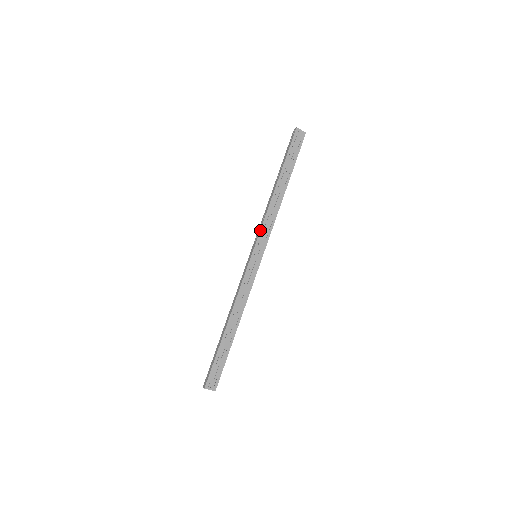
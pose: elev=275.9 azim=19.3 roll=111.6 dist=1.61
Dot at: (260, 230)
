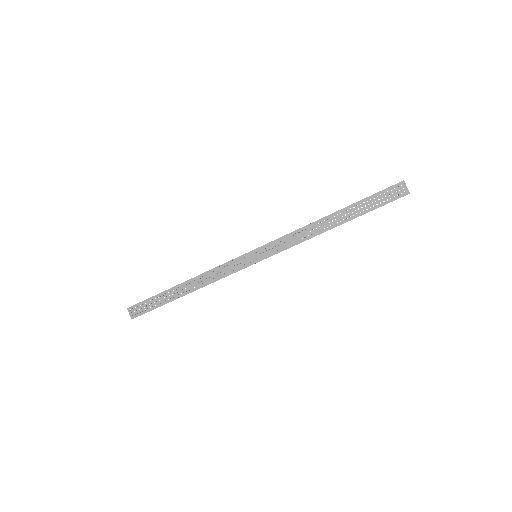
Dot at: (278, 238)
